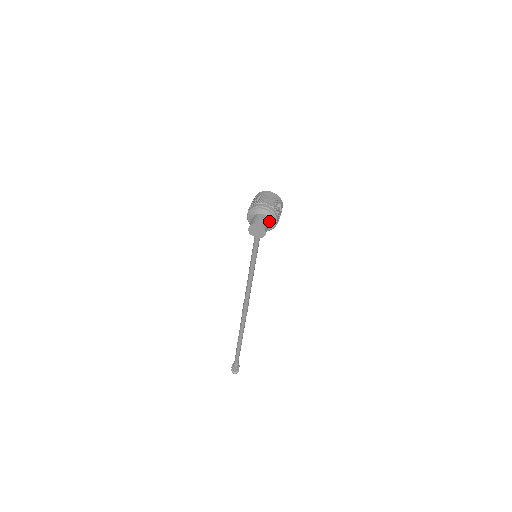
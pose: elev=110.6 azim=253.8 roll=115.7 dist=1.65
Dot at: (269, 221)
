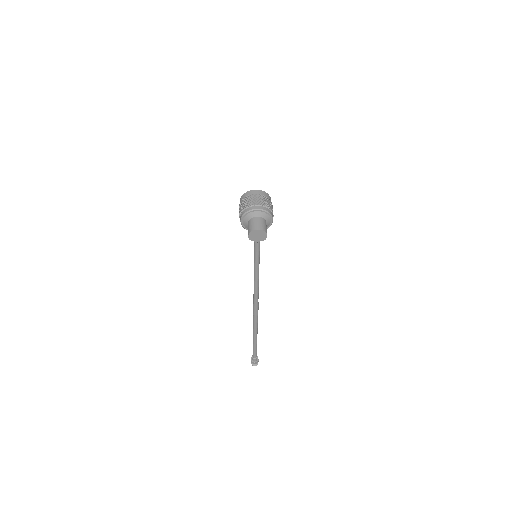
Dot at: (265, 221)
